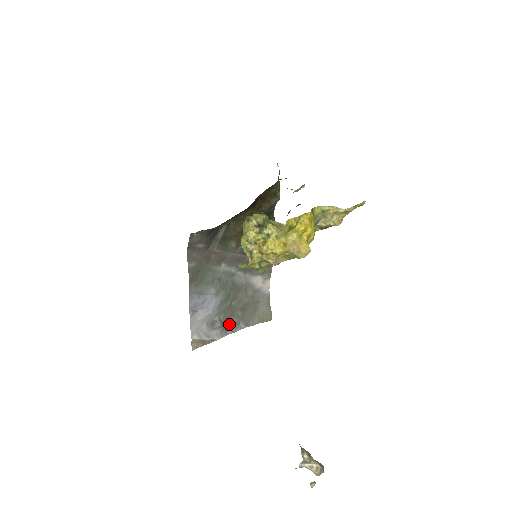
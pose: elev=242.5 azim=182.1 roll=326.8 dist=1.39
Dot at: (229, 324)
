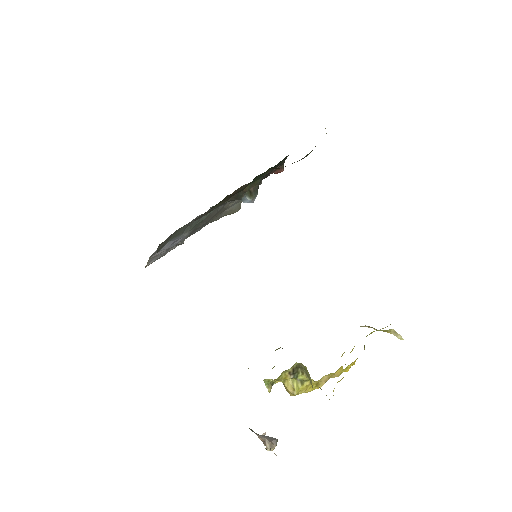
Dot at: (191, 234)
